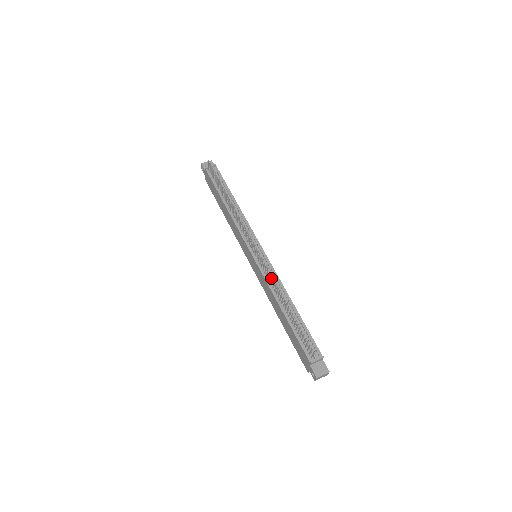
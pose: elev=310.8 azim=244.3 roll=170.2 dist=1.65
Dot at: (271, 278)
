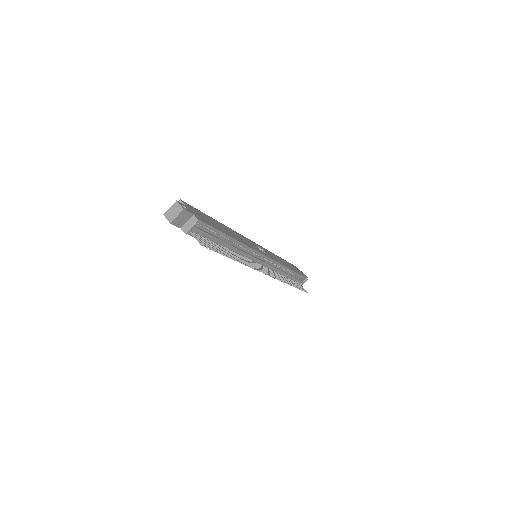
Dot at: occluded
